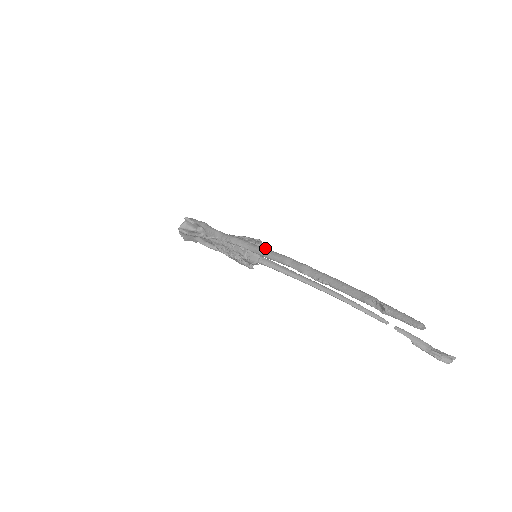
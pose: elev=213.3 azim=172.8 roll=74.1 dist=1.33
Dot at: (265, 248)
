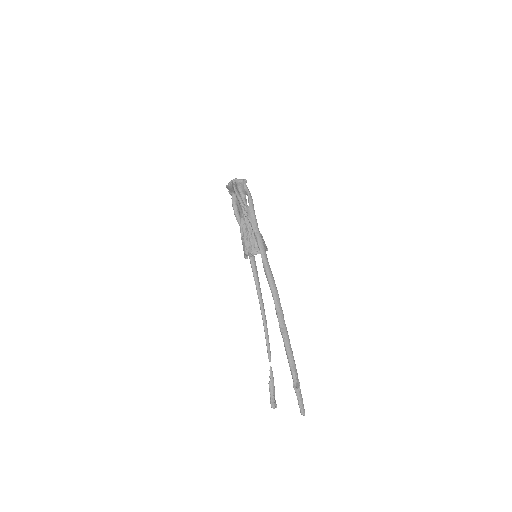
Dot at: occluded
